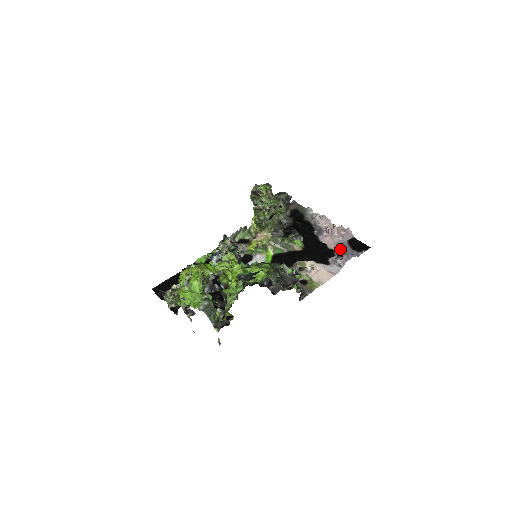
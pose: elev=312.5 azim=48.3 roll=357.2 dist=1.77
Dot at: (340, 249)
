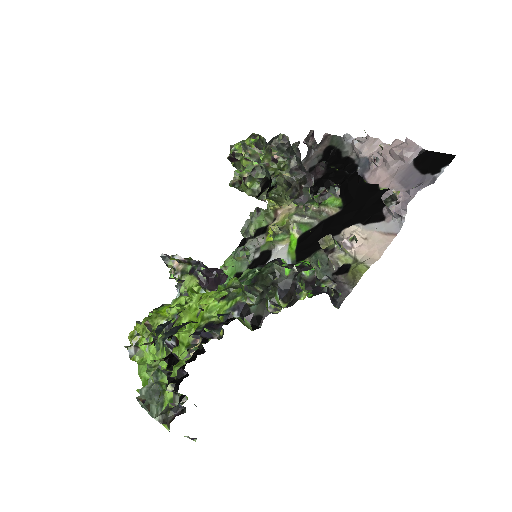
Dot at: (400, 183)
